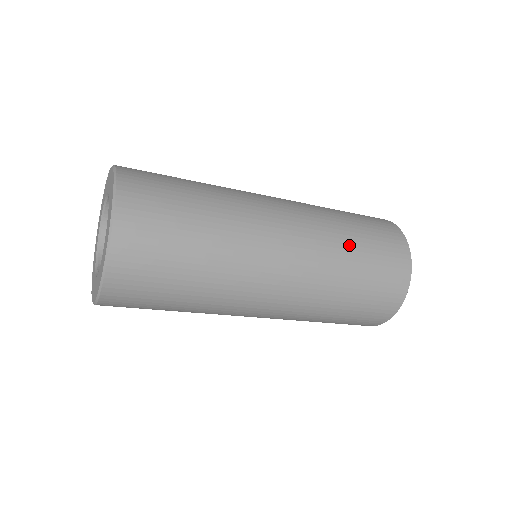
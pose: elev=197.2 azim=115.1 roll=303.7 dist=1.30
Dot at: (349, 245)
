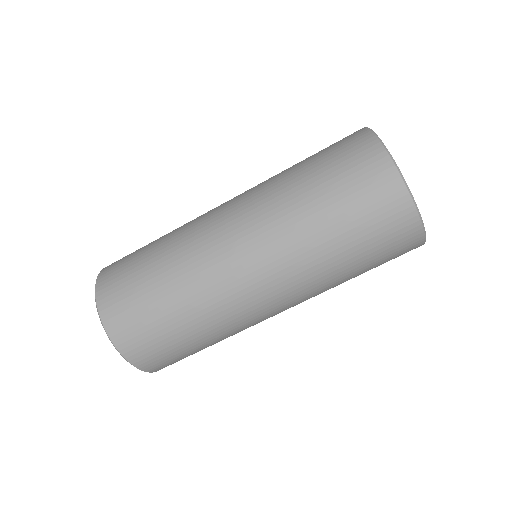
Dot at: occluded
